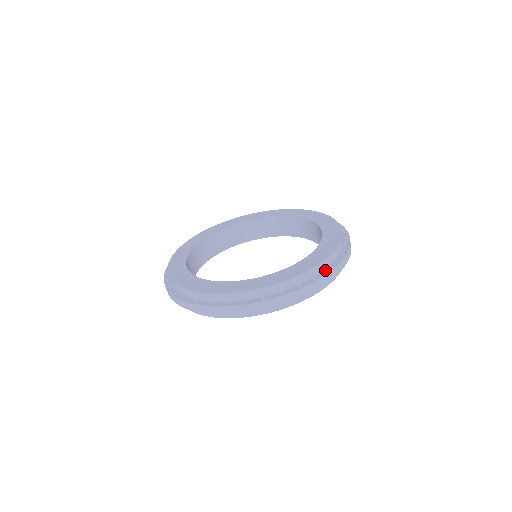
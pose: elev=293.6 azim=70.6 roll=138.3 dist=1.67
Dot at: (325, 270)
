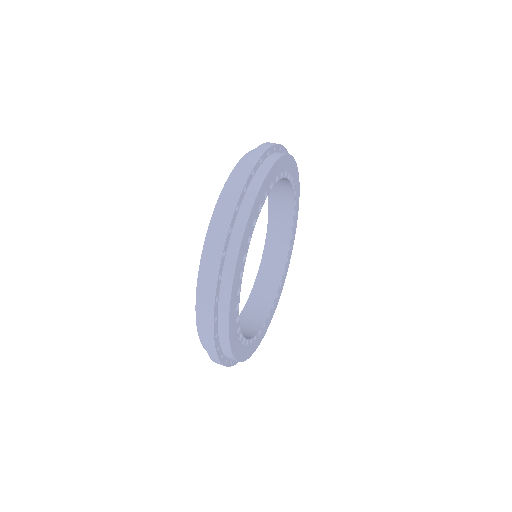
Dot at: occluded
